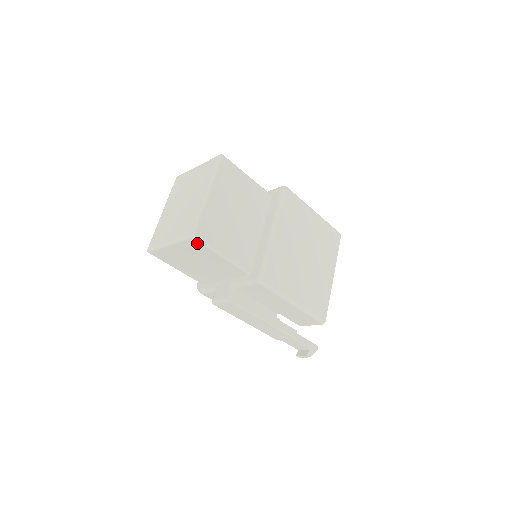
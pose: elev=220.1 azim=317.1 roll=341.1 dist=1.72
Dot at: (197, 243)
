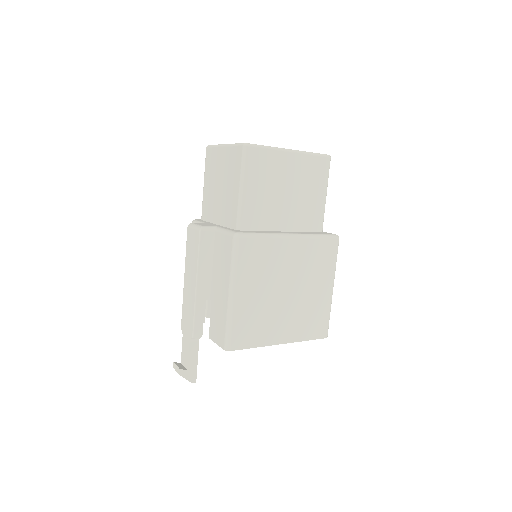
Dot at: (241, 155)
